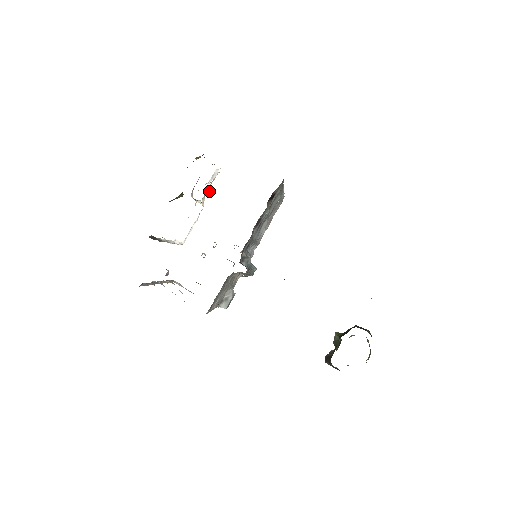
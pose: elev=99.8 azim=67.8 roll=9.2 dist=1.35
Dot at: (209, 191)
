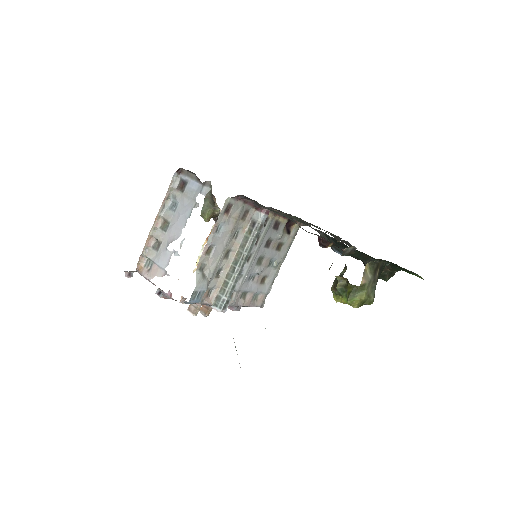
Dot at: occluded
